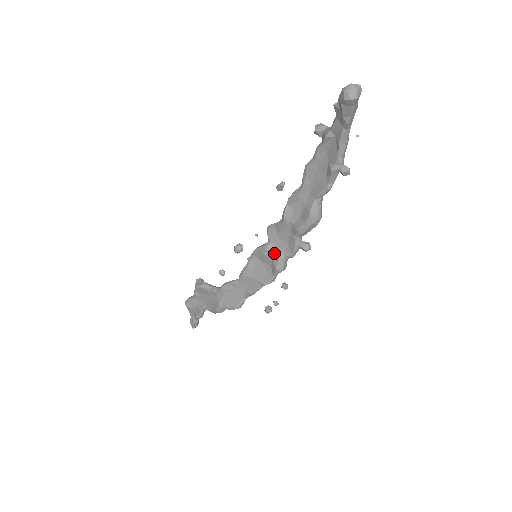
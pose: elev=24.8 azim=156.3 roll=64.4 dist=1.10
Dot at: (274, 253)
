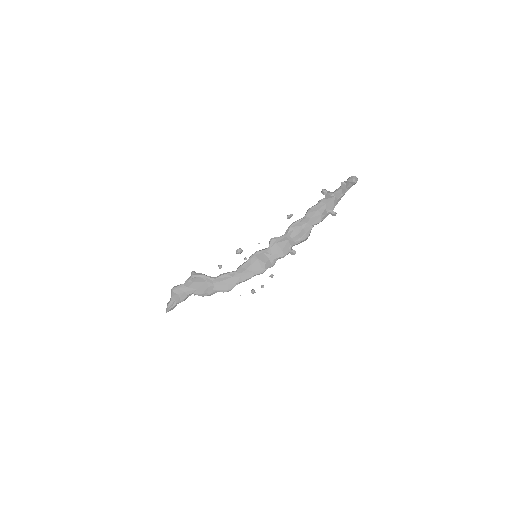
Dot at: (272, 255)
